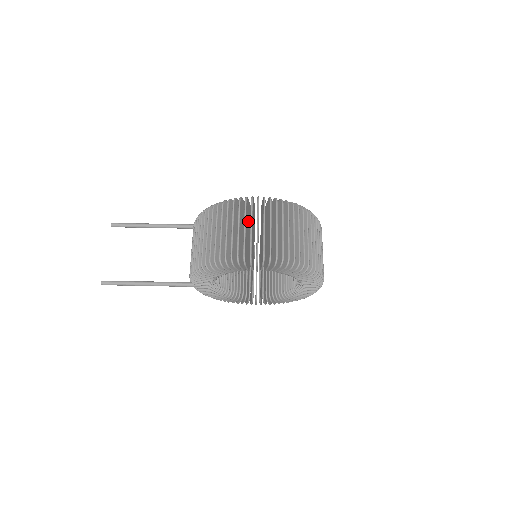
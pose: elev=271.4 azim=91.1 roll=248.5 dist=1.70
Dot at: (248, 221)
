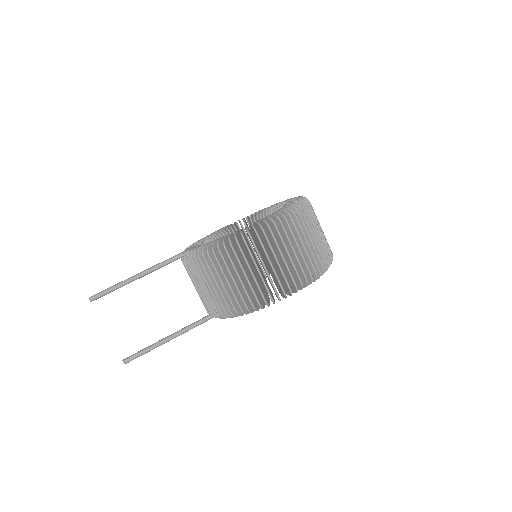
Dot at: occluded
